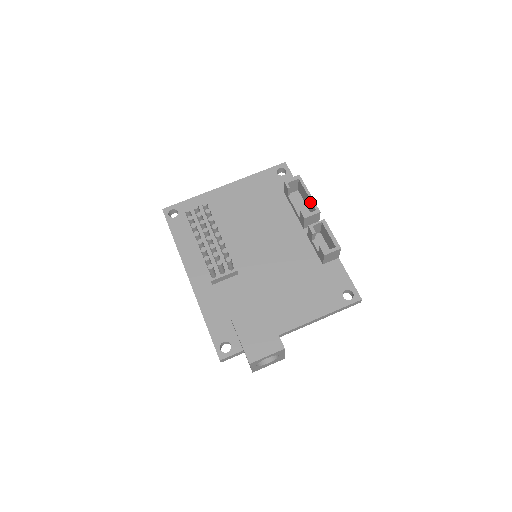
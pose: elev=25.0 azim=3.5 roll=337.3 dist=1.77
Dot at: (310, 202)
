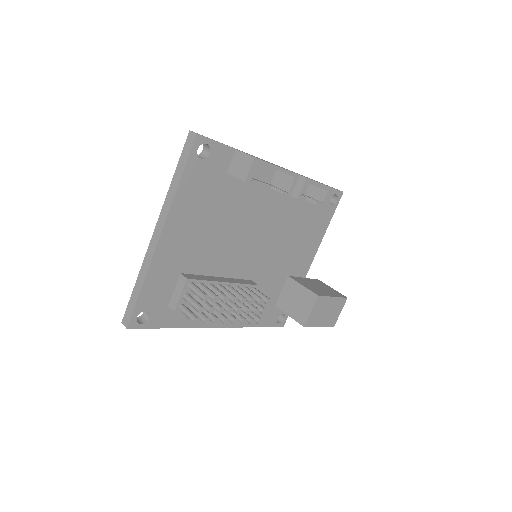
Dot at: occluded
